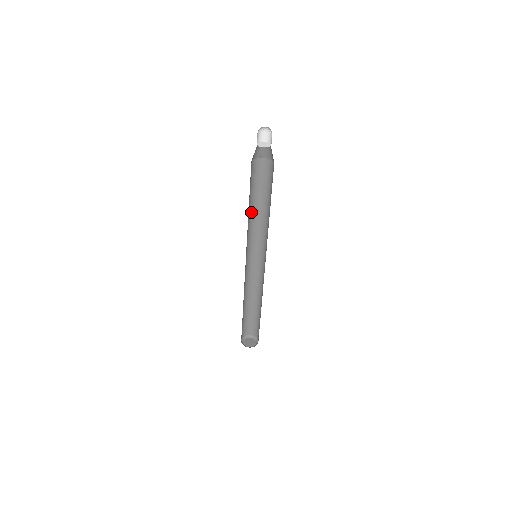
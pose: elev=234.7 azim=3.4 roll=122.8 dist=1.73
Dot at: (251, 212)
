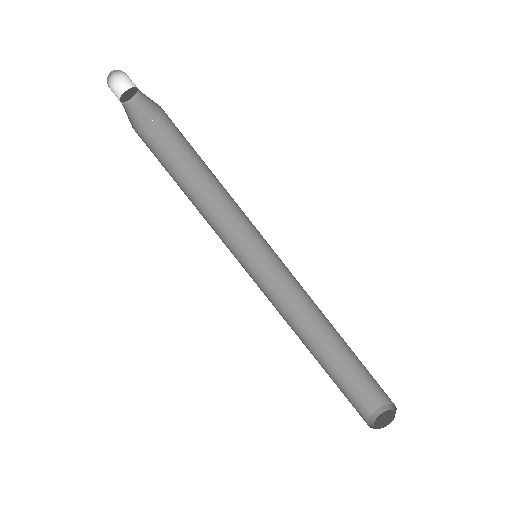
Dot at: (197, 202)
